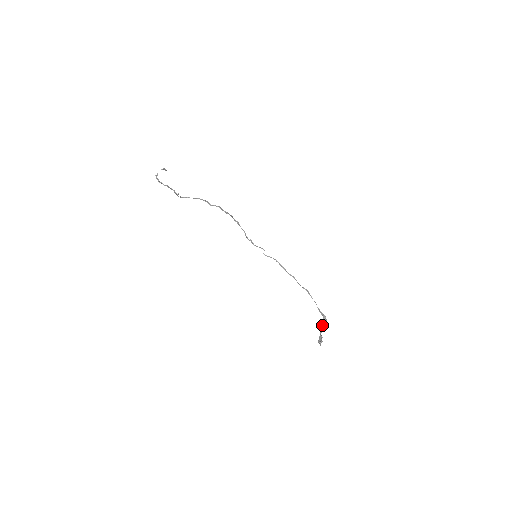
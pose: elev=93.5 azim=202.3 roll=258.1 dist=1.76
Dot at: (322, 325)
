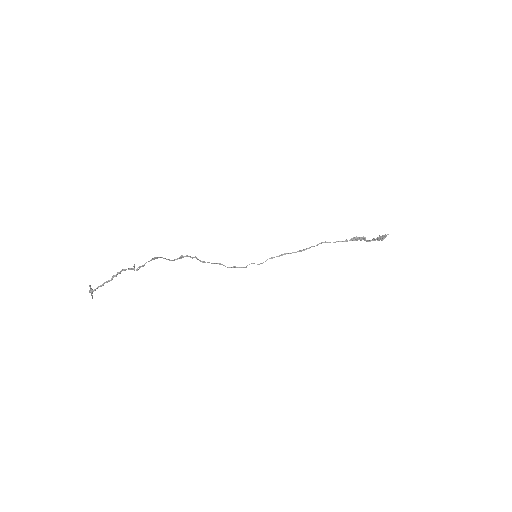
Dot at: (364, 240)
